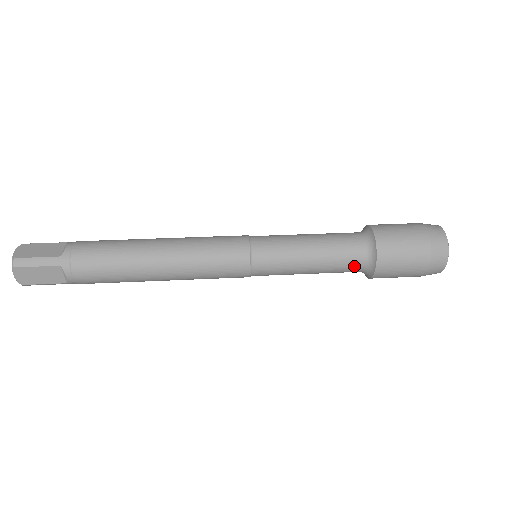
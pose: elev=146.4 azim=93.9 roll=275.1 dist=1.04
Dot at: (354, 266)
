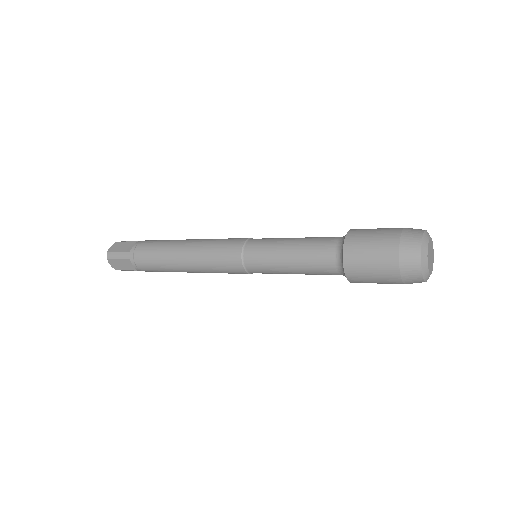
Dot at: (329, 243)
